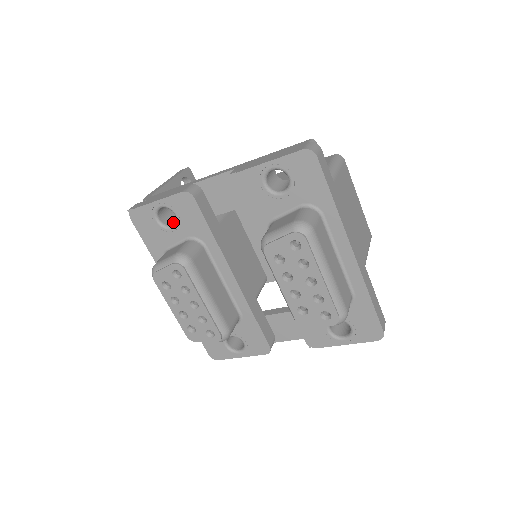
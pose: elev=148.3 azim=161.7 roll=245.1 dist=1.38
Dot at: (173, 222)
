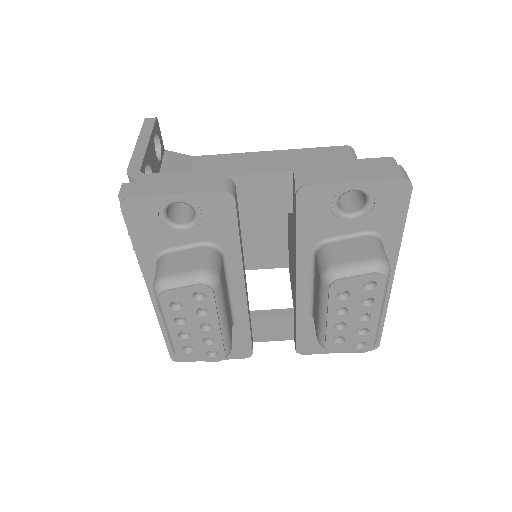
Dot at: (181, 218)
